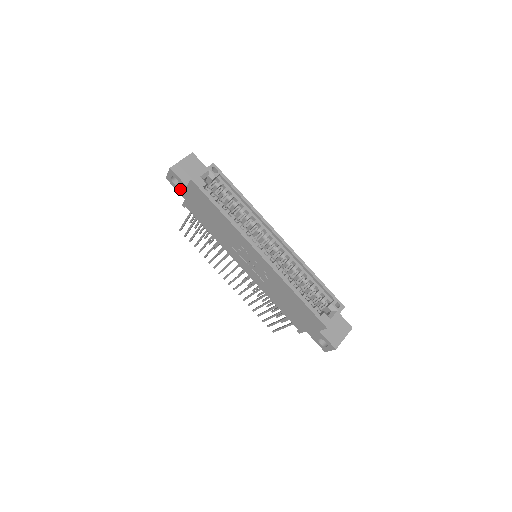
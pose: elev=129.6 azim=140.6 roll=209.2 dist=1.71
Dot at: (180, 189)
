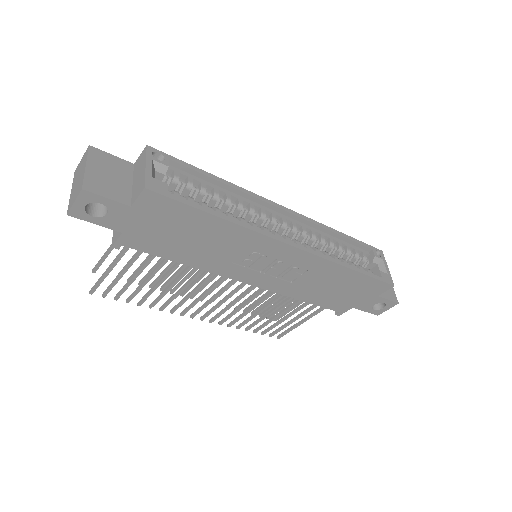
Dot at: (110, 219)
